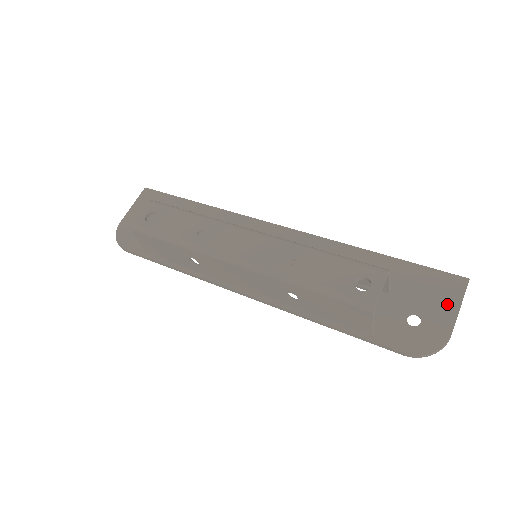
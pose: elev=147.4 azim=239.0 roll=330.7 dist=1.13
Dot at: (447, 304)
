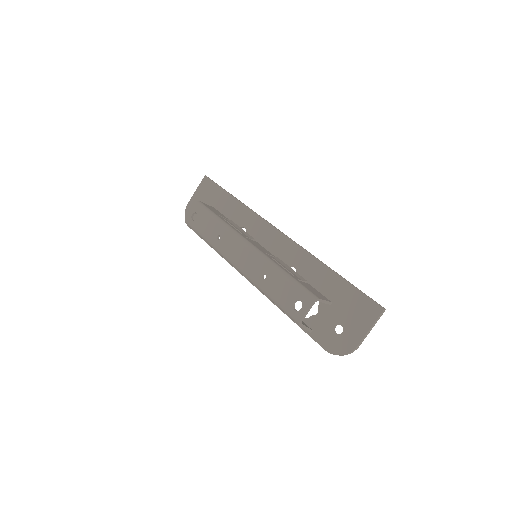
Dot at: (363, 324)
